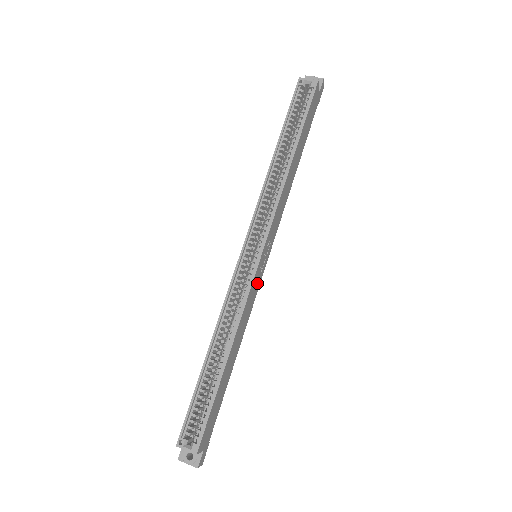
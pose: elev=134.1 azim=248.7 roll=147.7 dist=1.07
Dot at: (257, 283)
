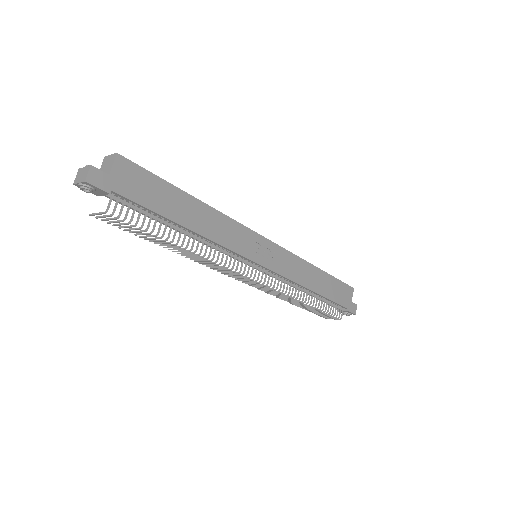
Dot at: (247, 247)
